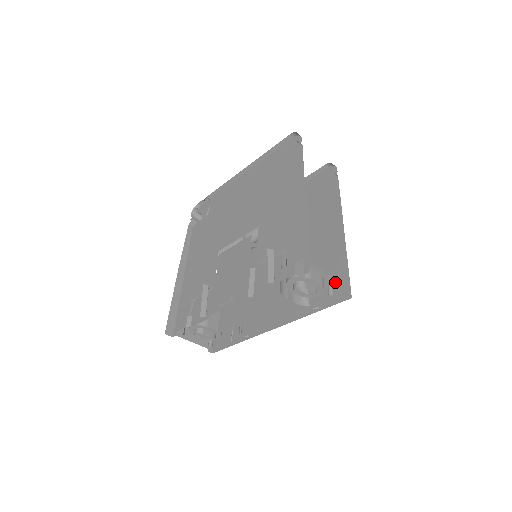
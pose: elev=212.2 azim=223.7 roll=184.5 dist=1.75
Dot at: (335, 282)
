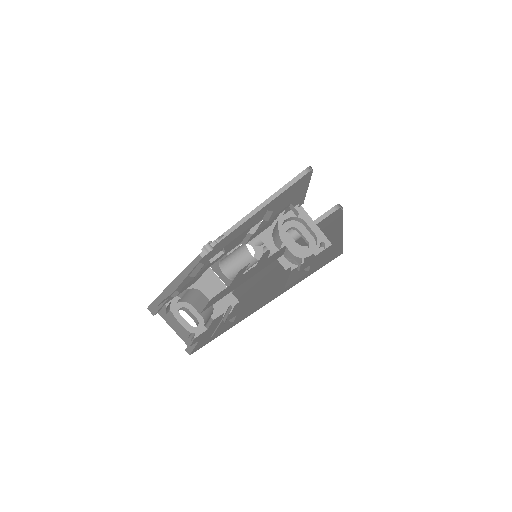
Dot at: (328, 247)
